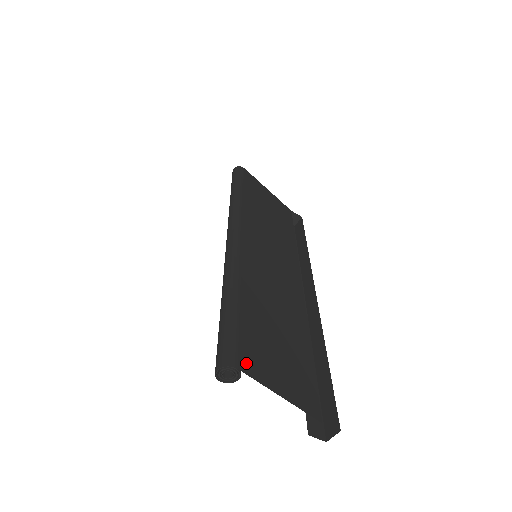
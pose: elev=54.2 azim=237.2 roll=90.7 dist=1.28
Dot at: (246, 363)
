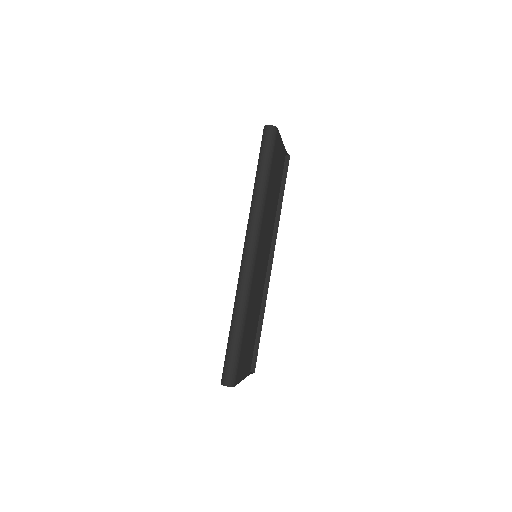
Dot at: (238, 377)
